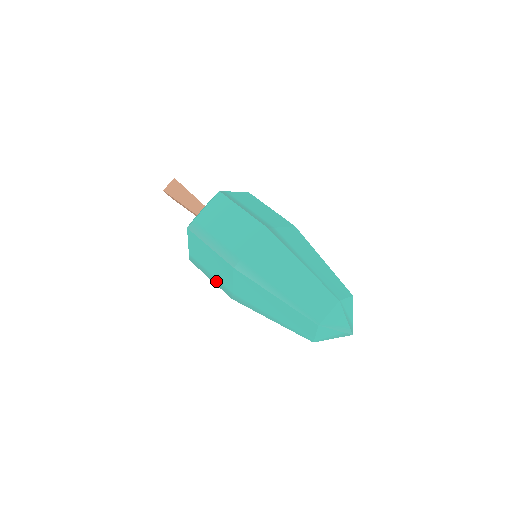
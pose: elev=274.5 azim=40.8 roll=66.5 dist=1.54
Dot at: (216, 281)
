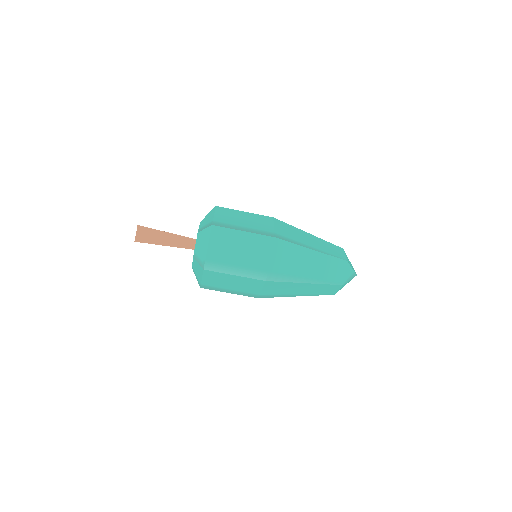
Dot at: (238, 293)
